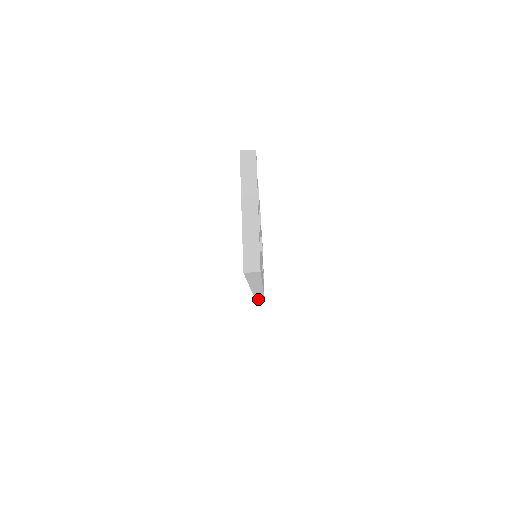
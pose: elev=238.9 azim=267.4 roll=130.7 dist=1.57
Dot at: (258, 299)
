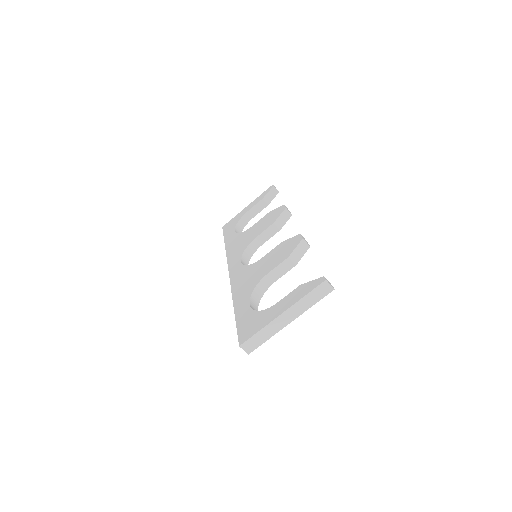
Dot at: occluded
